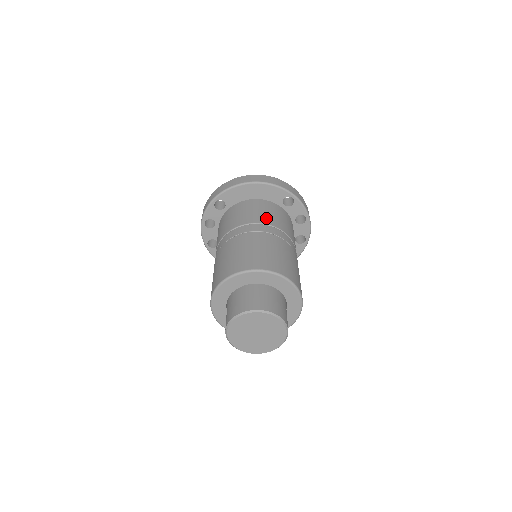
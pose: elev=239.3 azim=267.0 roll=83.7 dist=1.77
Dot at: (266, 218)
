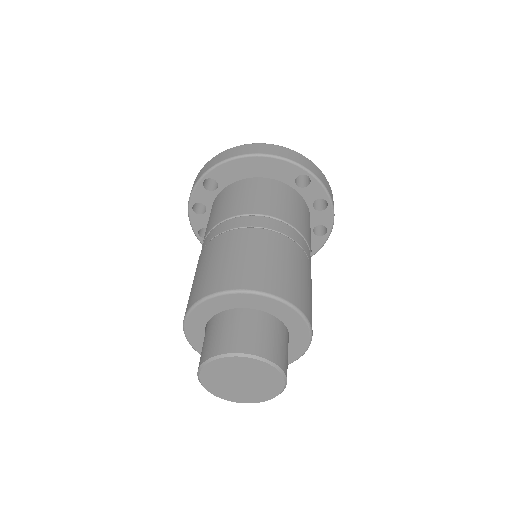
Dot at: (268, 206)
